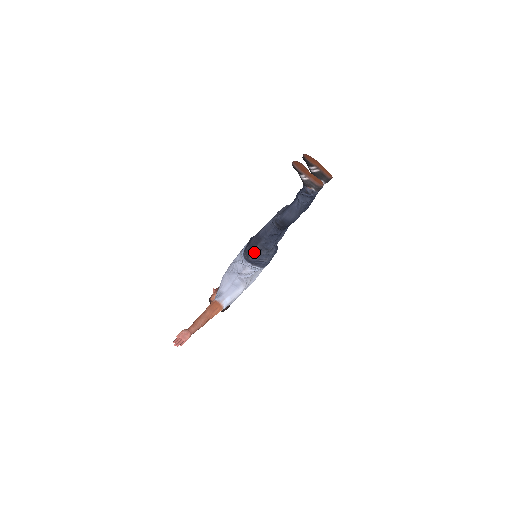
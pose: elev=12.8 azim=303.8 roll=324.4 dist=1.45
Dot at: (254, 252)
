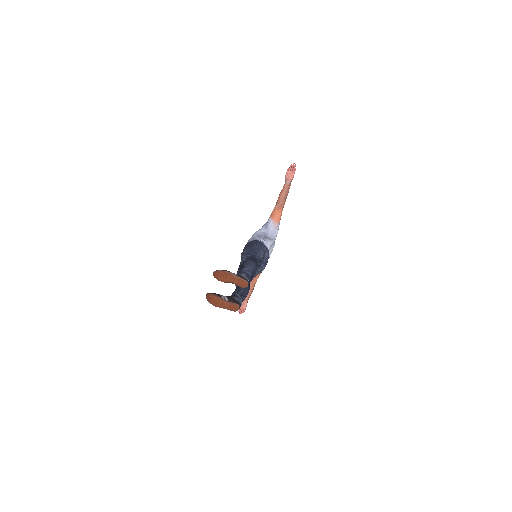
Dot at: occluded
